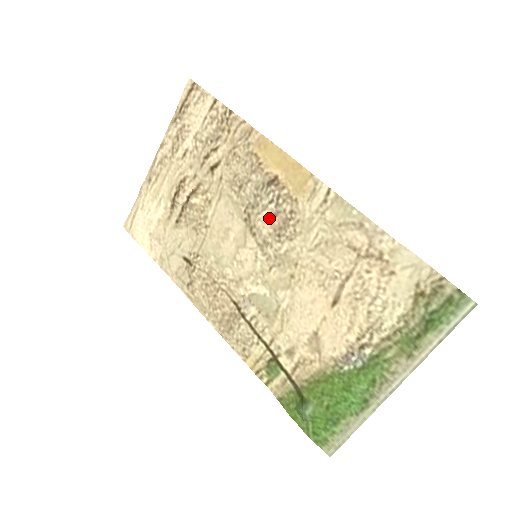
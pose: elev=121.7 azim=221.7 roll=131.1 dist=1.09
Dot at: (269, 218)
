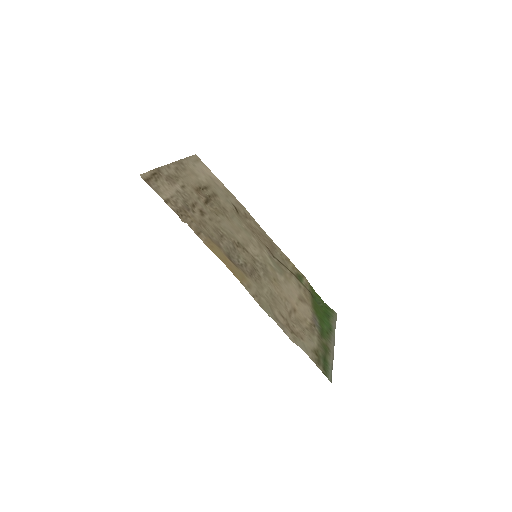
Dot at: (245, 260)
